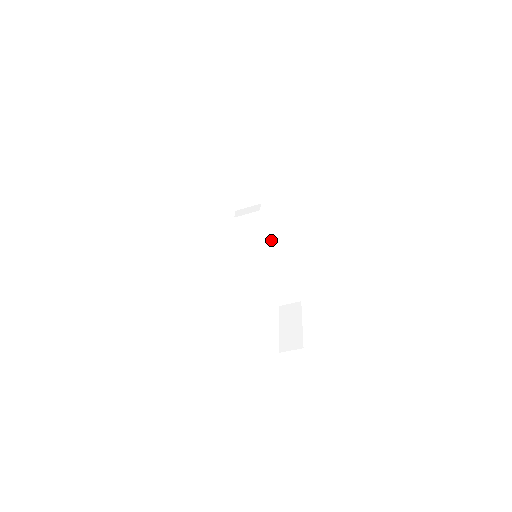
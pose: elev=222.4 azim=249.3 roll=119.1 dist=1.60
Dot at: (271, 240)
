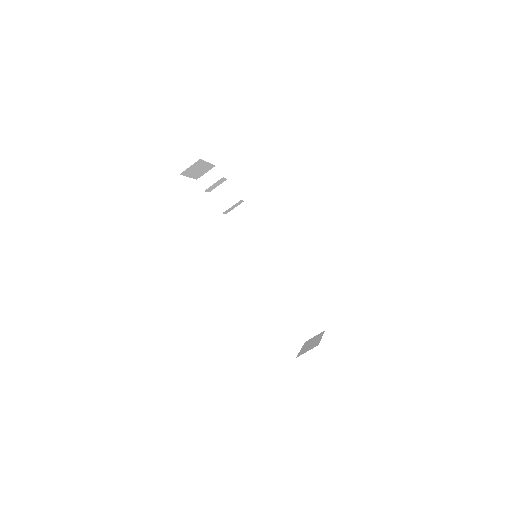
Dot at: (276, 257)
